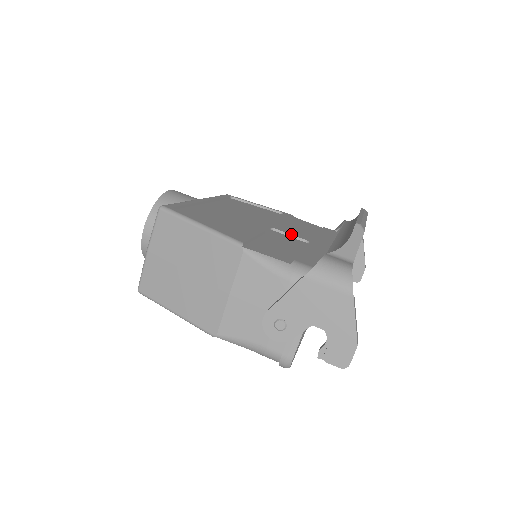
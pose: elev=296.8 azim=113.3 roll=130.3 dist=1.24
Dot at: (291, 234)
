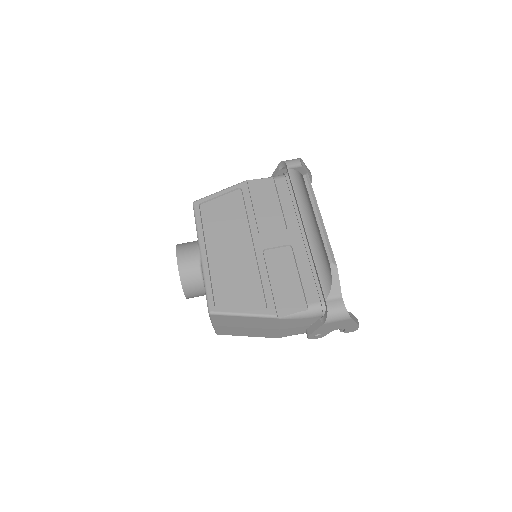
Dot at: (277, 246)
